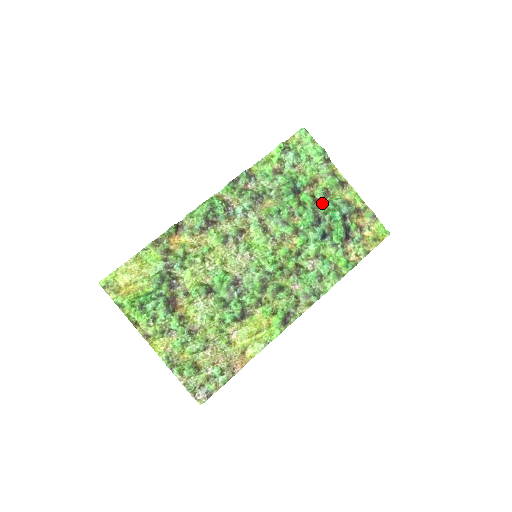
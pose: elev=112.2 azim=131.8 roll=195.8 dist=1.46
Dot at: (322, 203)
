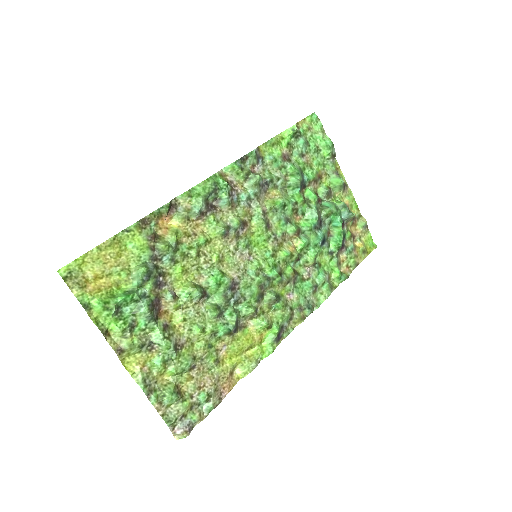
Dot at: (325, 204)
